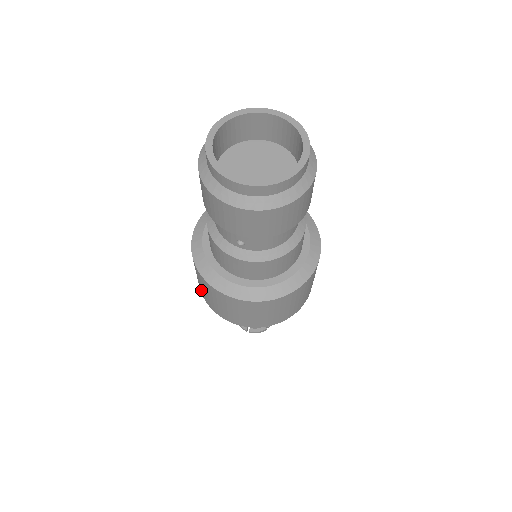
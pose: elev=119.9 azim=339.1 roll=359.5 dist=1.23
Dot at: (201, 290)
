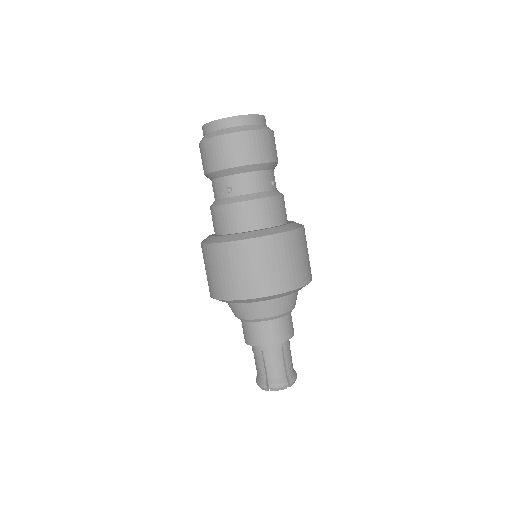
Dot at: (209, 286)
